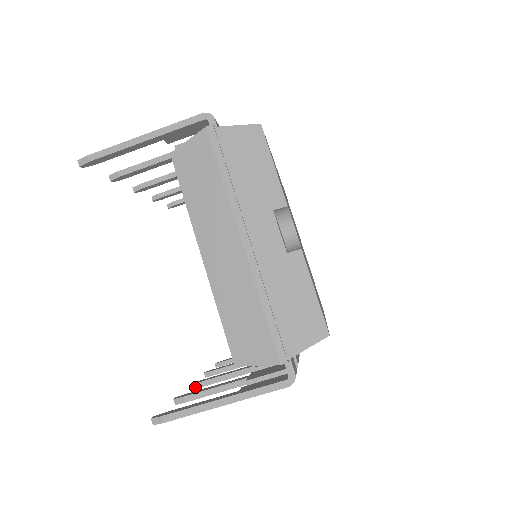
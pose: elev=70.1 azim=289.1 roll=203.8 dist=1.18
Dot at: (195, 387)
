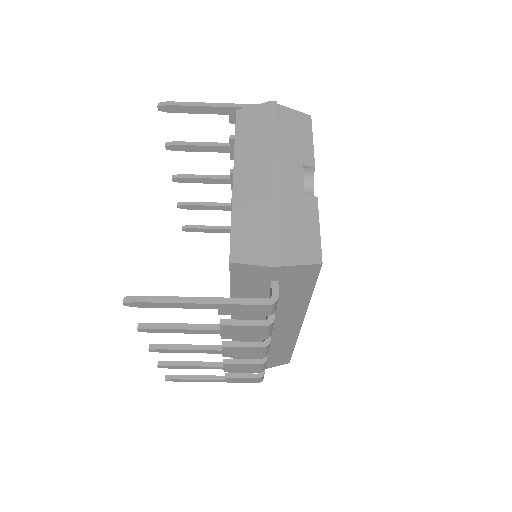
Dot at: (153, 348)
